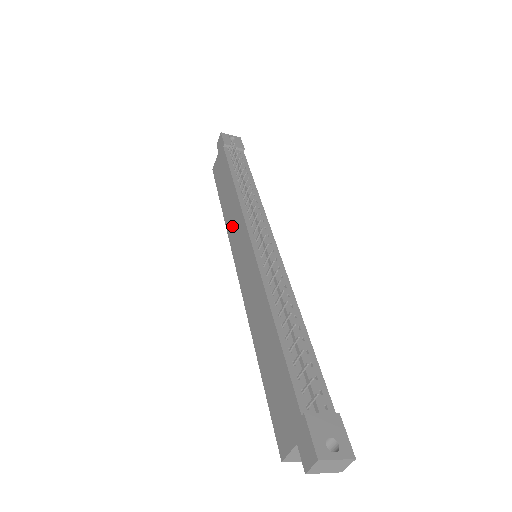
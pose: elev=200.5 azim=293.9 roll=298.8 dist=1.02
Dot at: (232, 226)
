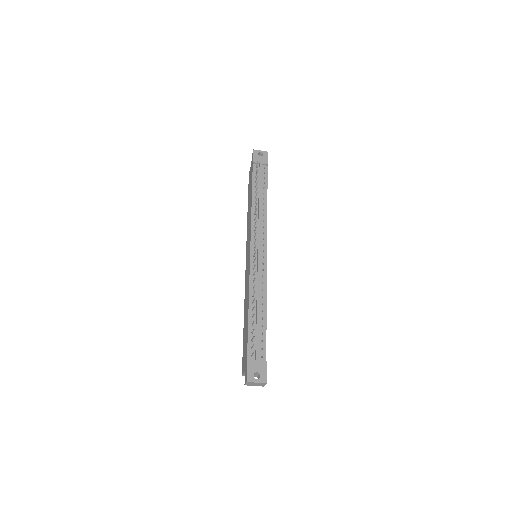
Dot at: (248, 230)
